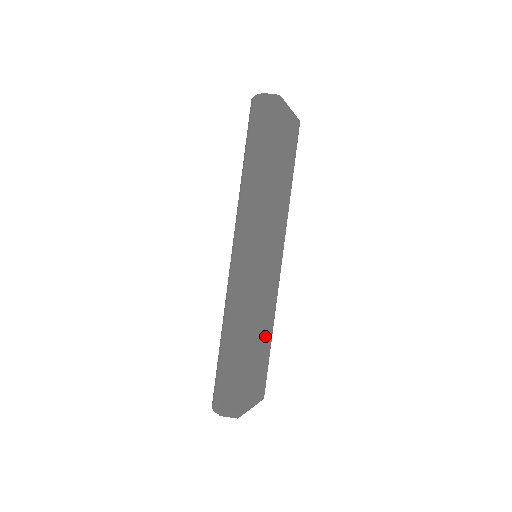
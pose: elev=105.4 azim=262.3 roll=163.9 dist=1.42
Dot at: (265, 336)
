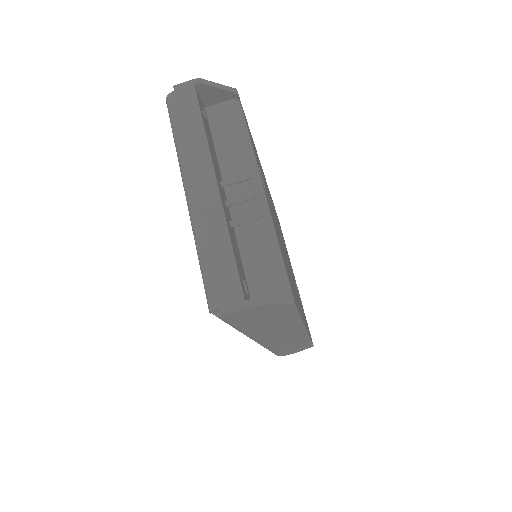
Dot at: (305, 342)
